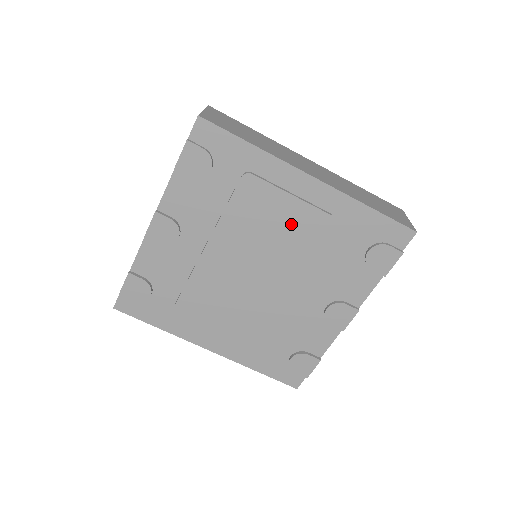
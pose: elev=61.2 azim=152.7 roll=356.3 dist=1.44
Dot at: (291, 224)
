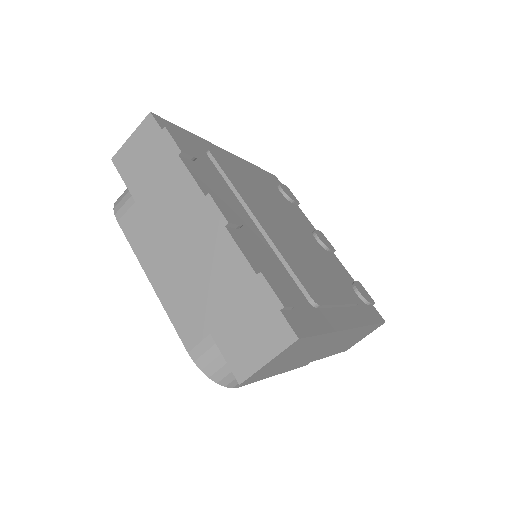
Dot at: (254, 181)
